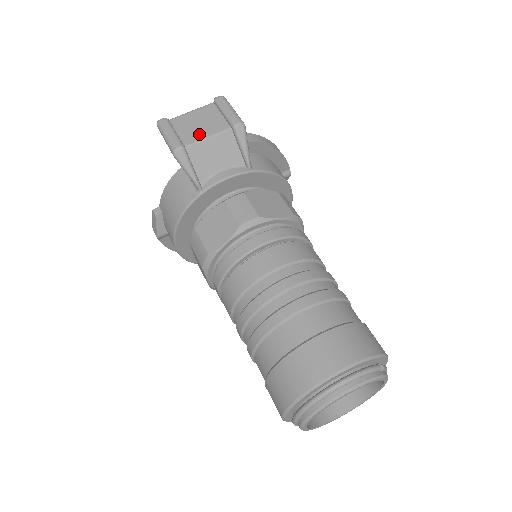
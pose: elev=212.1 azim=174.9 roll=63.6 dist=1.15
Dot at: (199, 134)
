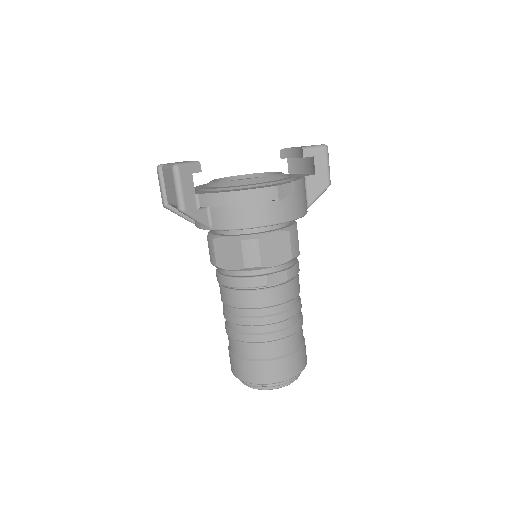
Dot at: (171, 198)
